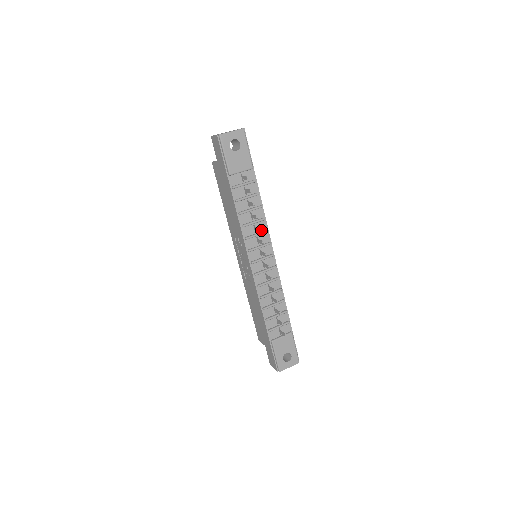
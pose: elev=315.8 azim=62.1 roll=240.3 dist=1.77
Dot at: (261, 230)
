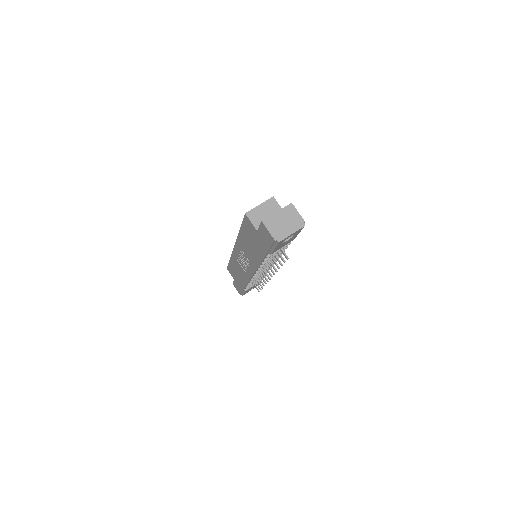
Dot at: occluded
